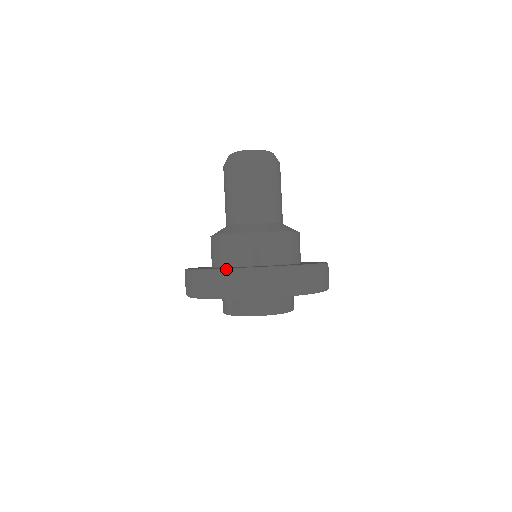
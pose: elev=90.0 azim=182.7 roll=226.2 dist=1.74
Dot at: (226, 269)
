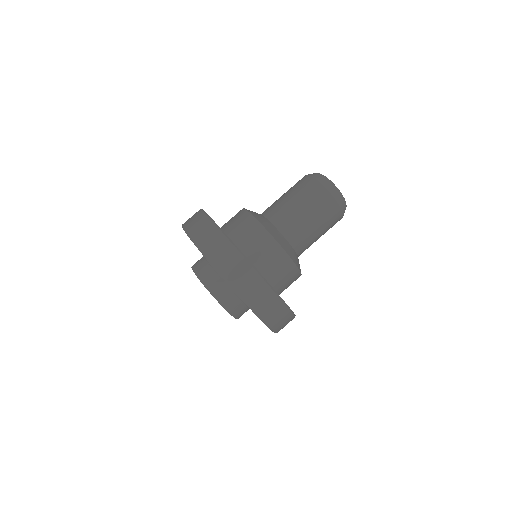
Dot at: (274, 291)
